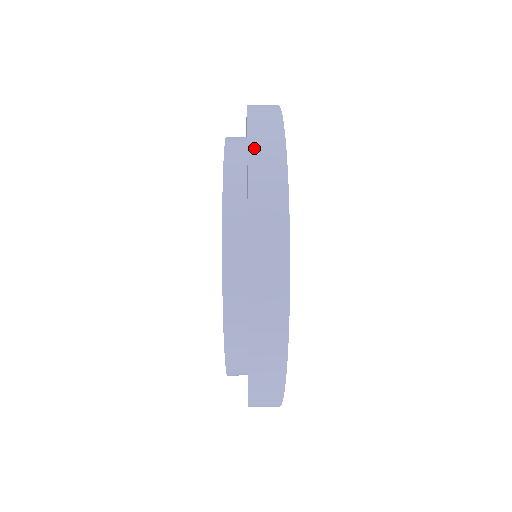
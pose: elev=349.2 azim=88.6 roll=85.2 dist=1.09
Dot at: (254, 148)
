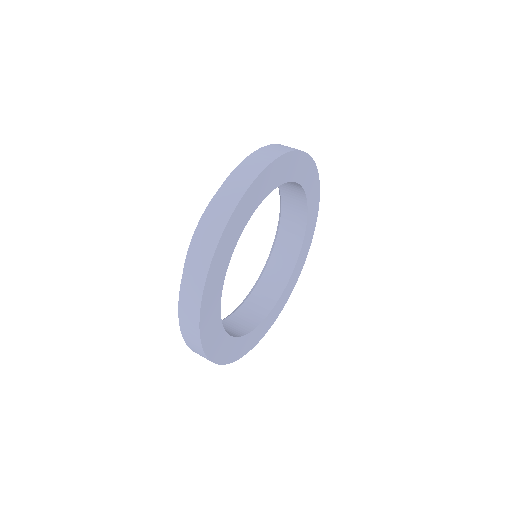
Dot at: (190, 260)
